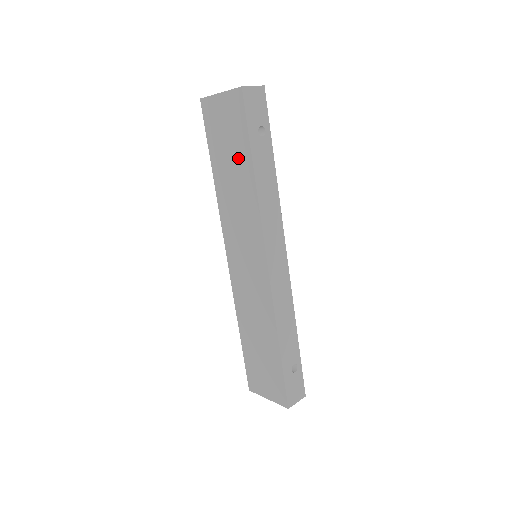
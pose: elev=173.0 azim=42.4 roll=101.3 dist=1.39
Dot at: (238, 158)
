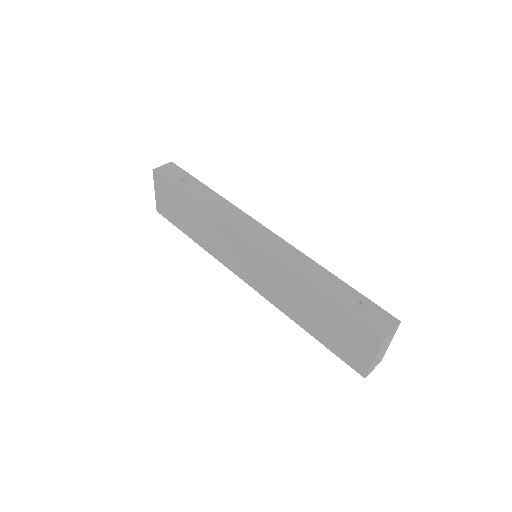
Dot at: (185, 207)
